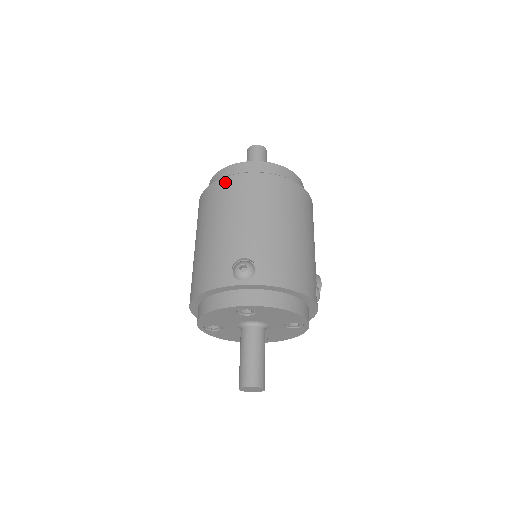
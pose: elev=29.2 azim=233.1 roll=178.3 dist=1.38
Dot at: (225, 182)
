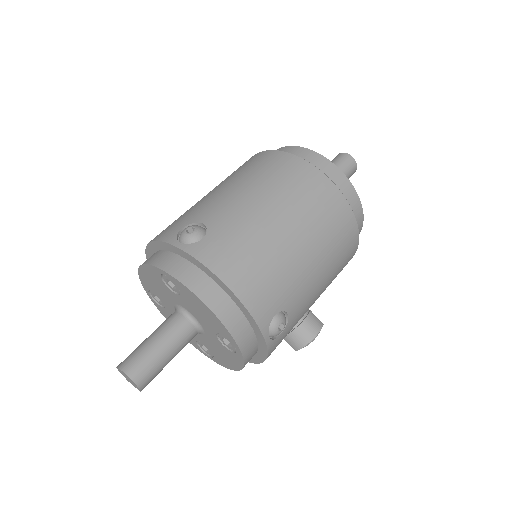
Dot at: (259, 155)
